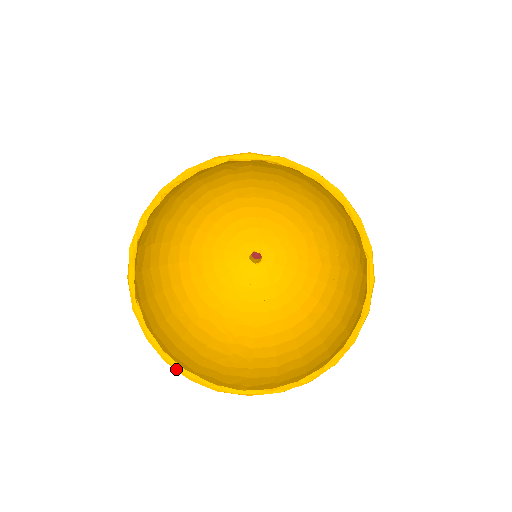
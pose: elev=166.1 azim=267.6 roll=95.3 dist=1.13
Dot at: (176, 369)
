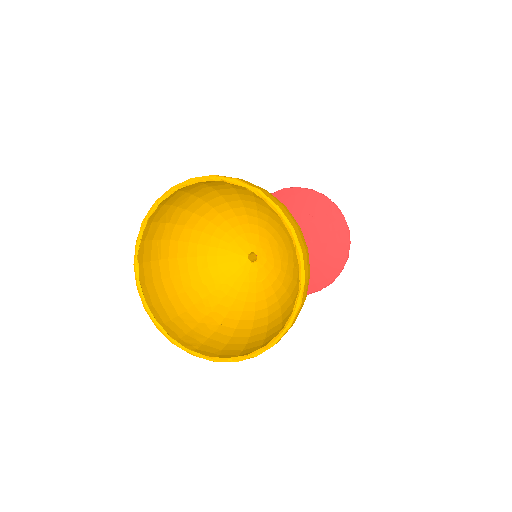
Dot at: (150, 317)
